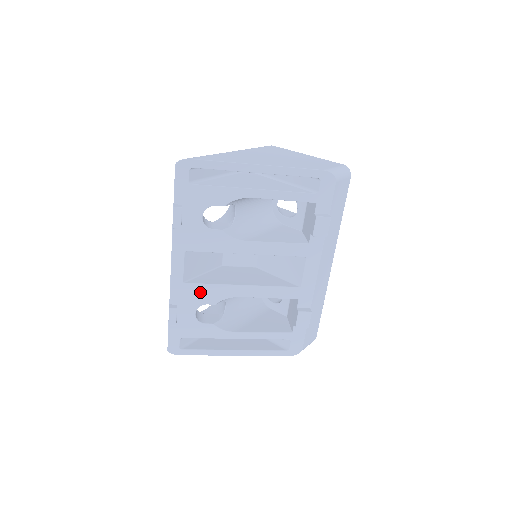
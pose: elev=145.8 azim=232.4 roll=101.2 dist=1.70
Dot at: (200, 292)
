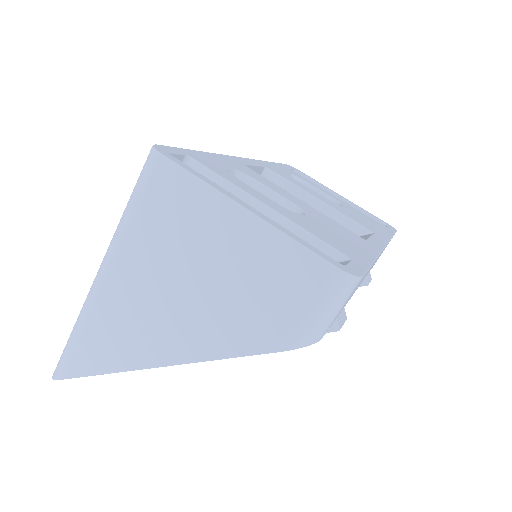
Dot at: occluded
